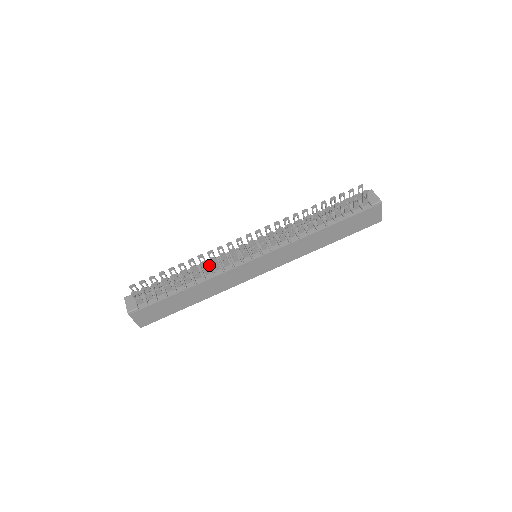
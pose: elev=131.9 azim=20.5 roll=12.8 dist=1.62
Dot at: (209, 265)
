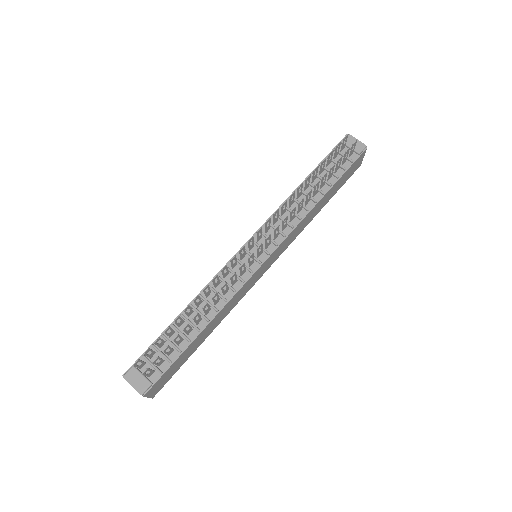
Dot at: (211, 290)
